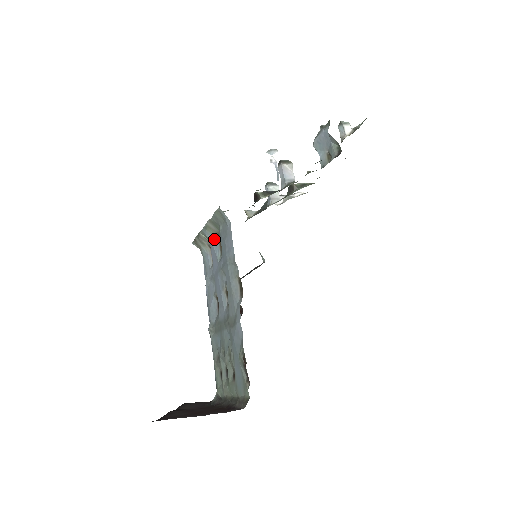
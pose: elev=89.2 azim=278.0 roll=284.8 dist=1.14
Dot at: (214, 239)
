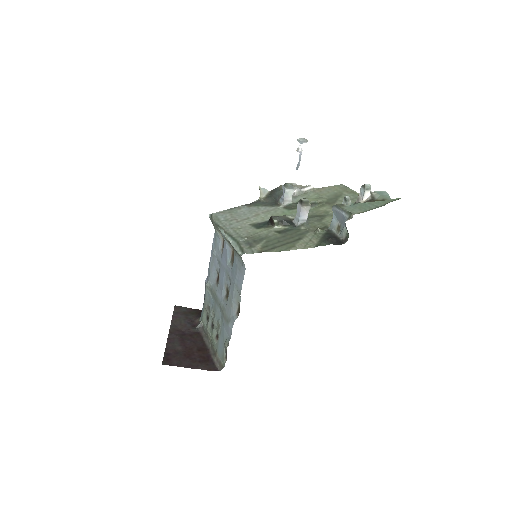
Dot at: (229, 246)
